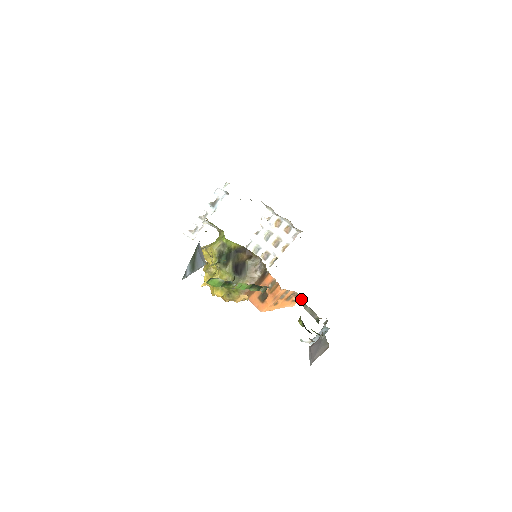
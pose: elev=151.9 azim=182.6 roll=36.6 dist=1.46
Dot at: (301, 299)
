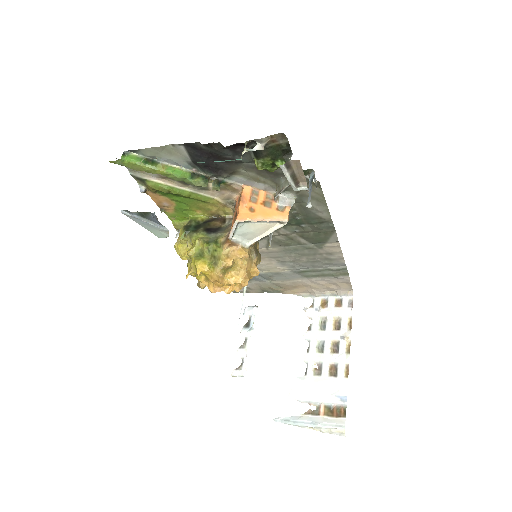
Dot at: (275, 189)
